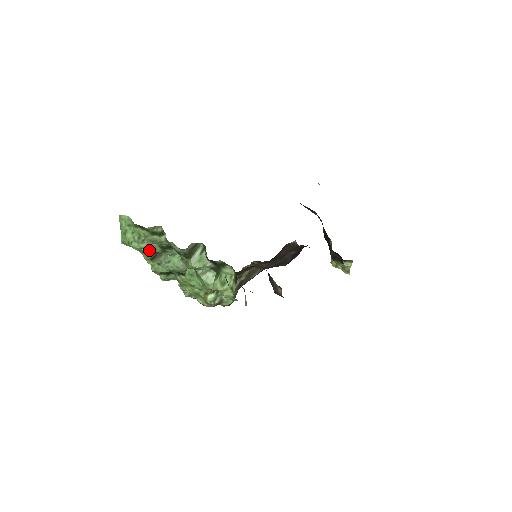
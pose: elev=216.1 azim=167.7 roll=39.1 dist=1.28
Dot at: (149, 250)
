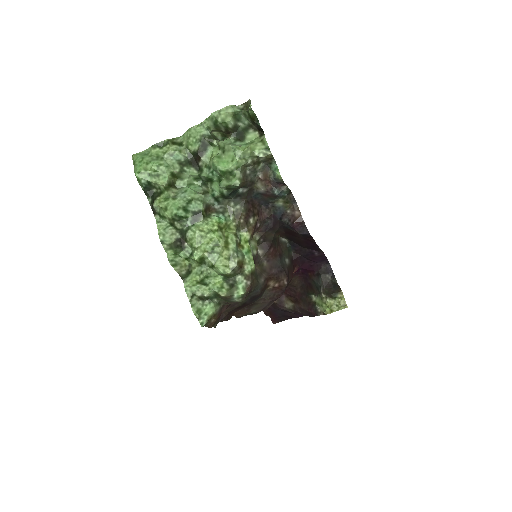
Dot at: (168, 168)
